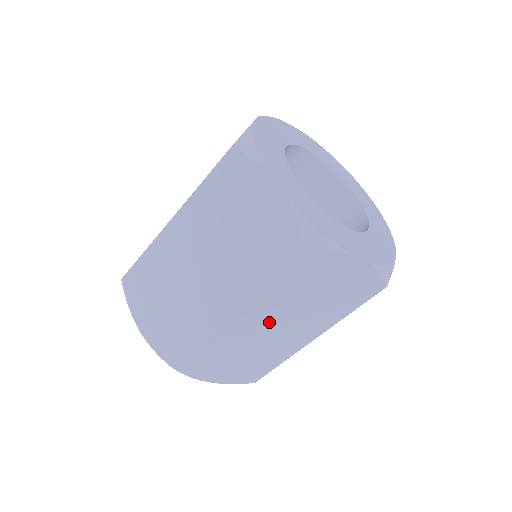
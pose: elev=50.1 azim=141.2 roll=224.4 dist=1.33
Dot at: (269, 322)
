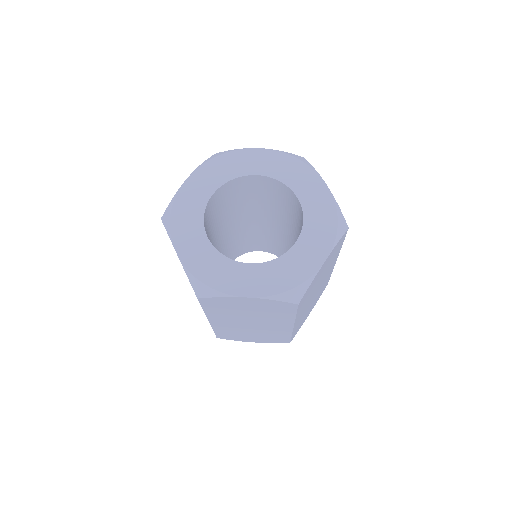
Dot at: (240, 322)
